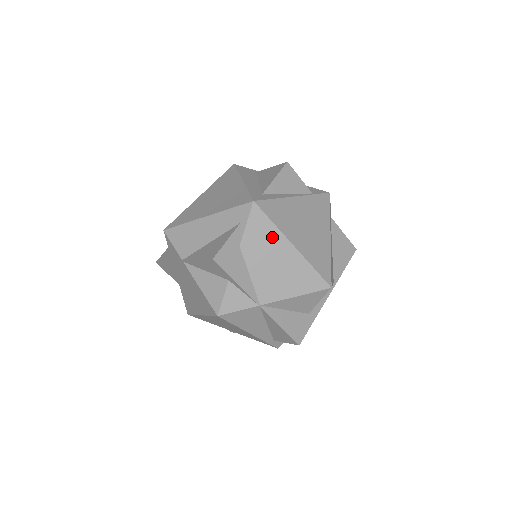
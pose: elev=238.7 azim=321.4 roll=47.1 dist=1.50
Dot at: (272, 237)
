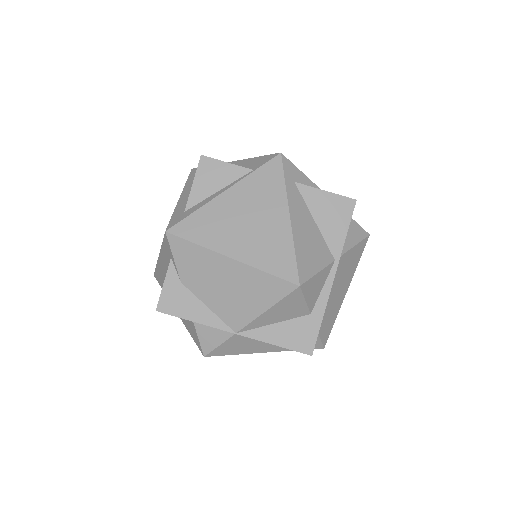
Dot at: (204, 259)
